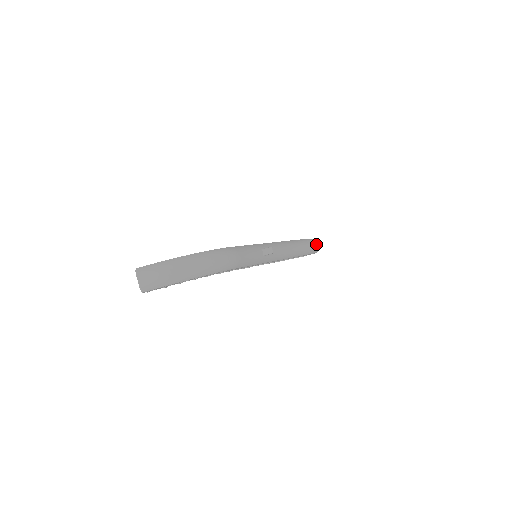
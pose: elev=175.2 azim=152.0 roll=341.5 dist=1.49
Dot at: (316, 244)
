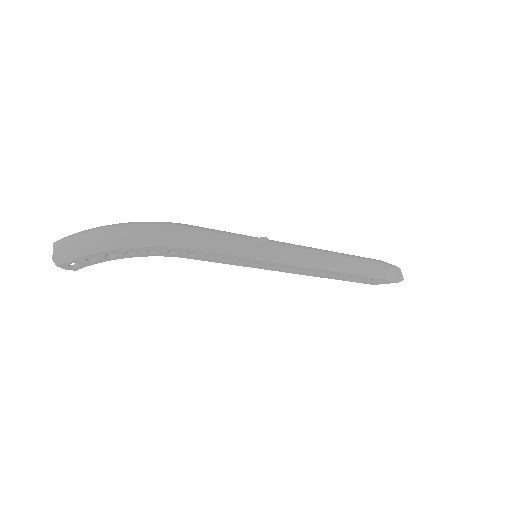
Dot at: (394, 269)
